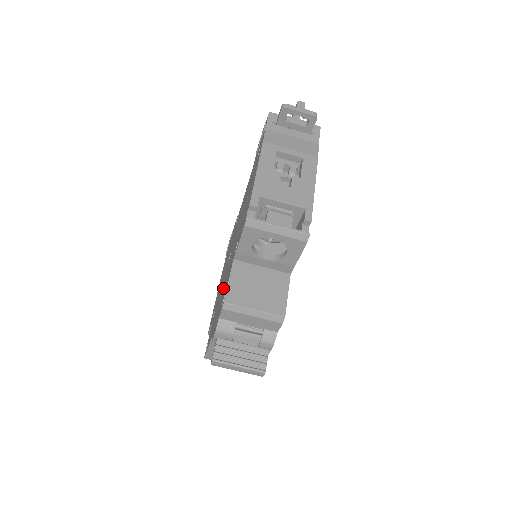
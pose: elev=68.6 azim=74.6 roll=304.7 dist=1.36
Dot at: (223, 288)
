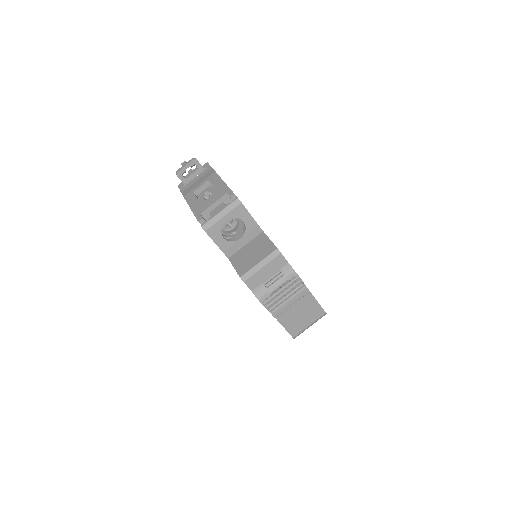
Dot at: occluded
